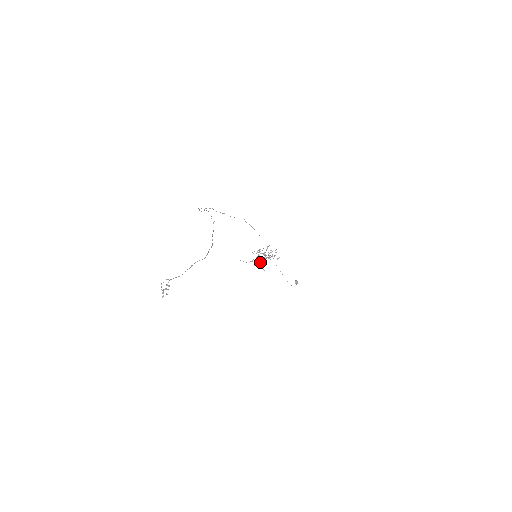
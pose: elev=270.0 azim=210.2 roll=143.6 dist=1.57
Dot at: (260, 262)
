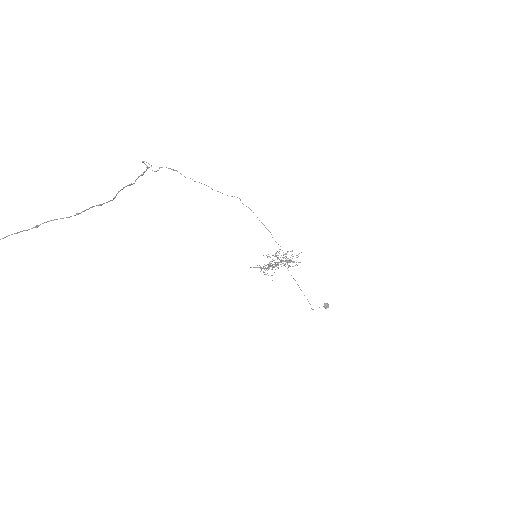
Dot at: occluded
